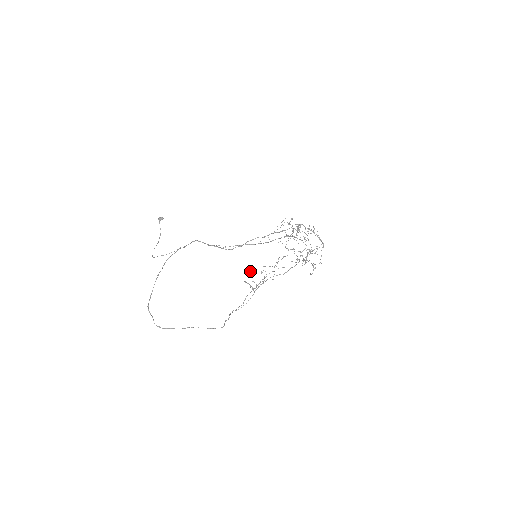
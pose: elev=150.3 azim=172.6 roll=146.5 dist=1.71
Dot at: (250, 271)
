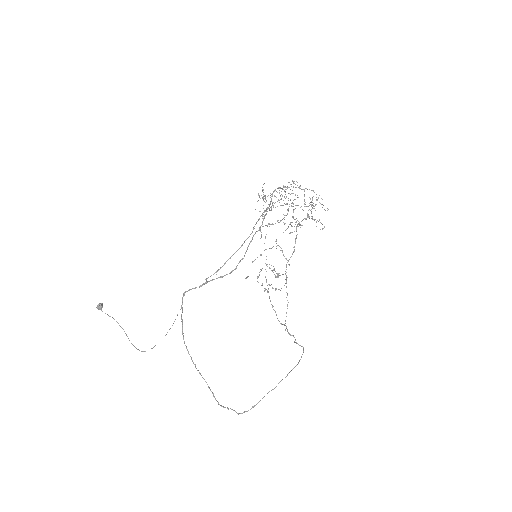
Dot at: (258, 276)
